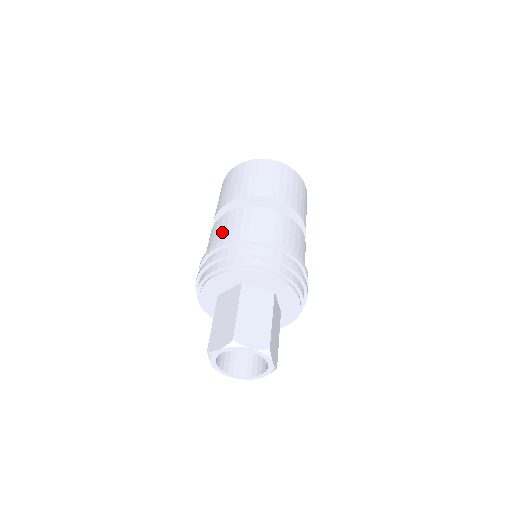
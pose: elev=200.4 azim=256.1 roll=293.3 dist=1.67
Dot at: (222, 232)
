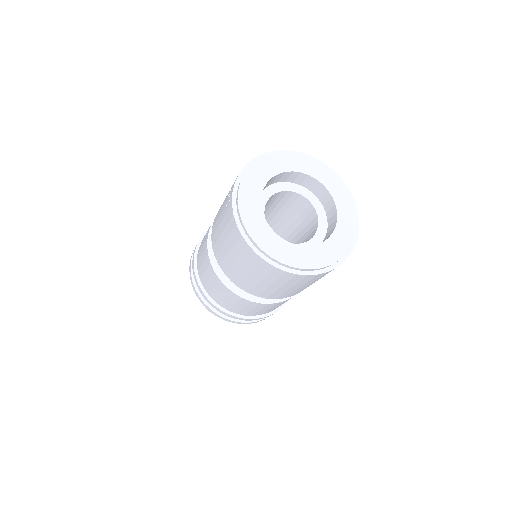
Dot at: (254, 312)
